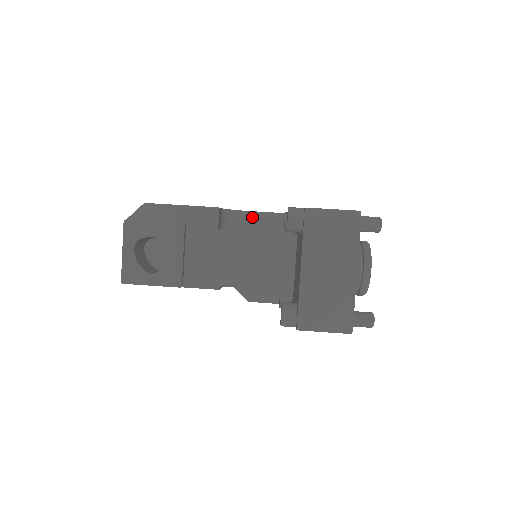
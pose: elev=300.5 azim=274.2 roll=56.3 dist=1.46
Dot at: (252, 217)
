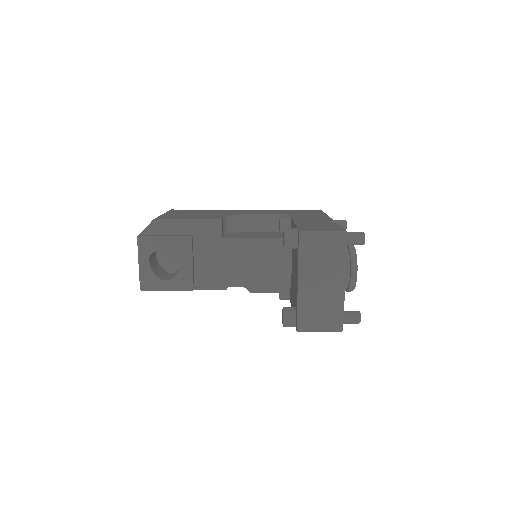
Dot at: (250, 219)
